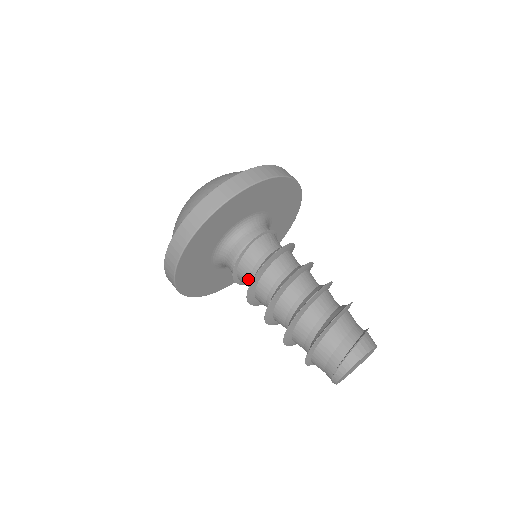
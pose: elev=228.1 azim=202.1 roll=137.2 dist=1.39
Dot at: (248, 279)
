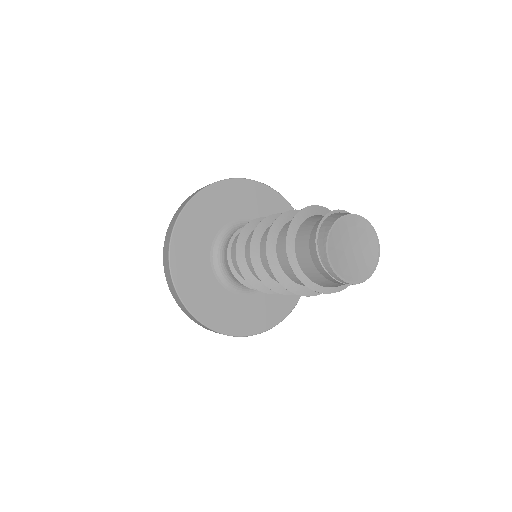
Dot at: occluded
